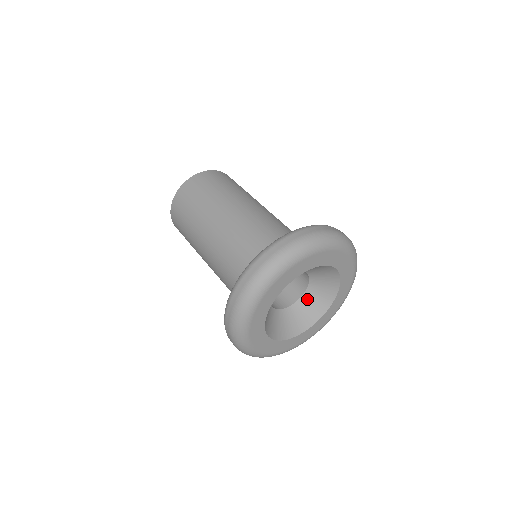
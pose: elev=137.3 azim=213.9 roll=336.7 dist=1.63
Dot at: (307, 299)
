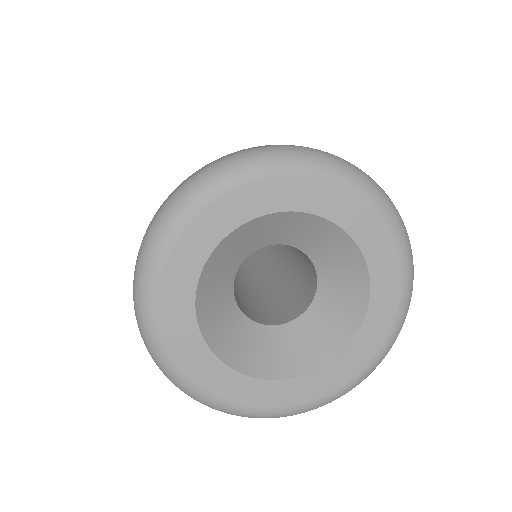
Dot at: (306, 325)
